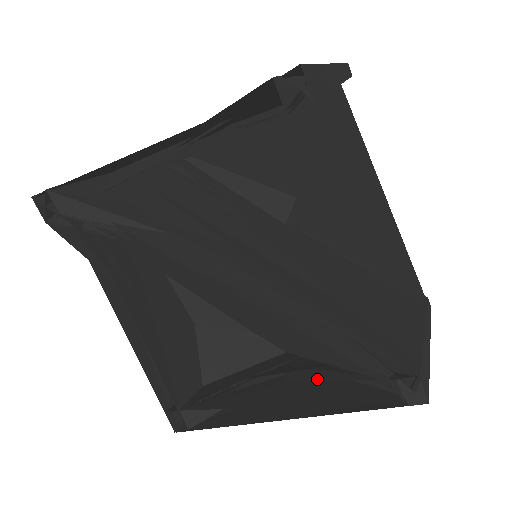
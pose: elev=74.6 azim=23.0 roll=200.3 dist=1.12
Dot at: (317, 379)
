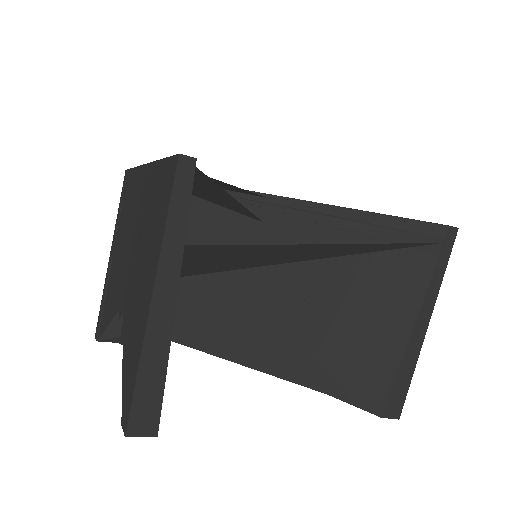
Dot at: occluded
